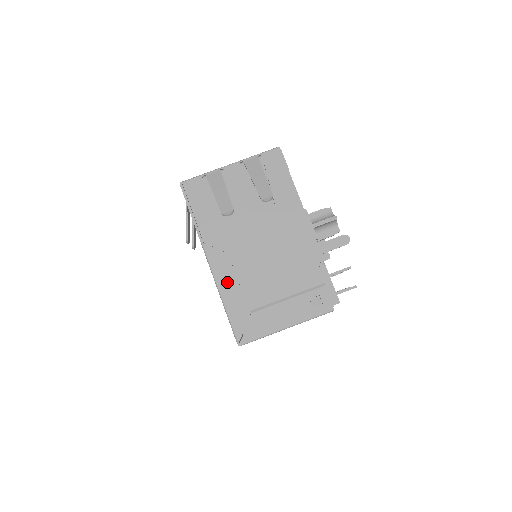
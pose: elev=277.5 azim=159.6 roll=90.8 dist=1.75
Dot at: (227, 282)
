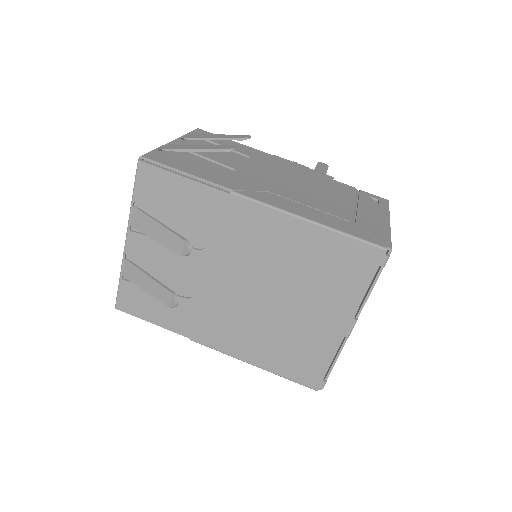
Dot at: (301, 210)
